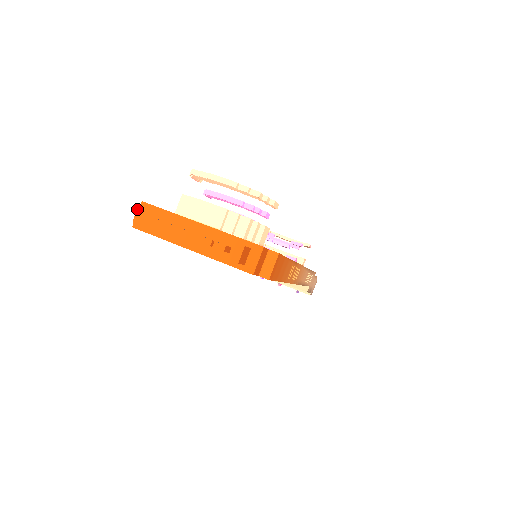
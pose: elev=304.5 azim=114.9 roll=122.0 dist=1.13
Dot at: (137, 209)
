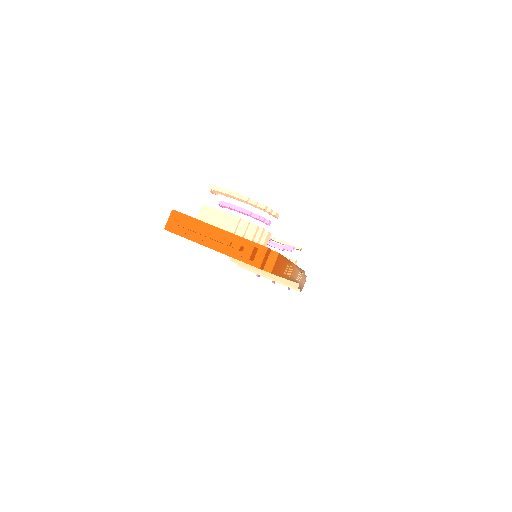
Dot at: (171, 216)
